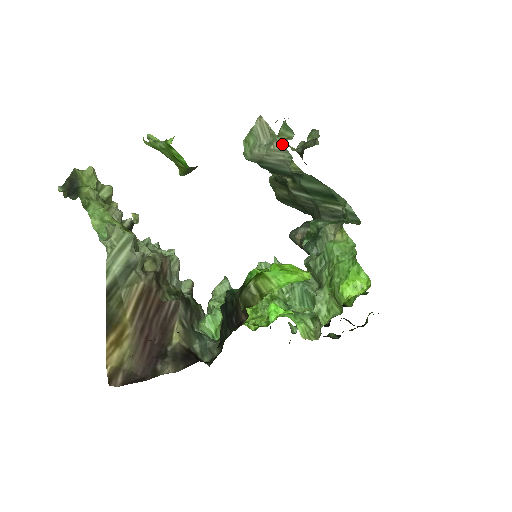
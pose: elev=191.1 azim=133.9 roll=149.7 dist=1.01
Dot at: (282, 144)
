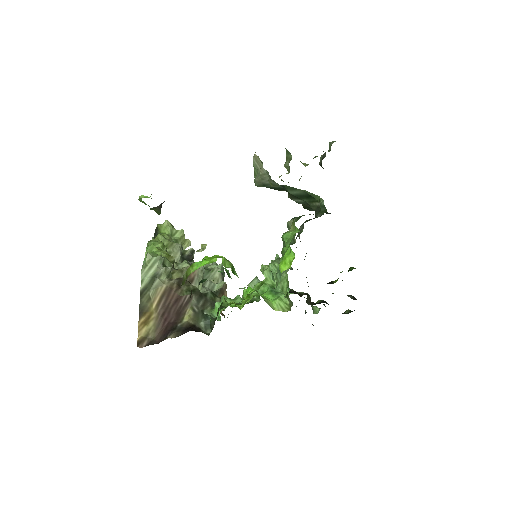
Dot at: occluded
